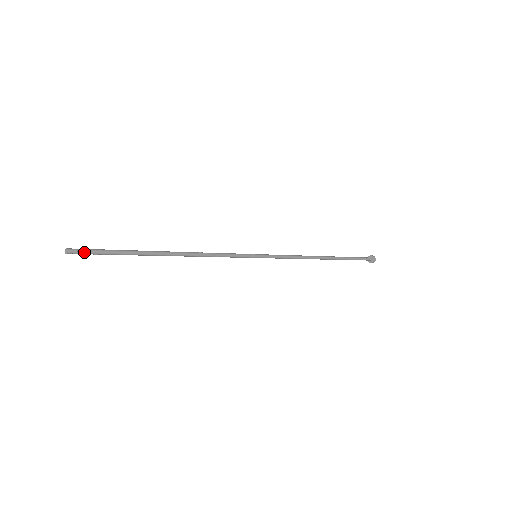
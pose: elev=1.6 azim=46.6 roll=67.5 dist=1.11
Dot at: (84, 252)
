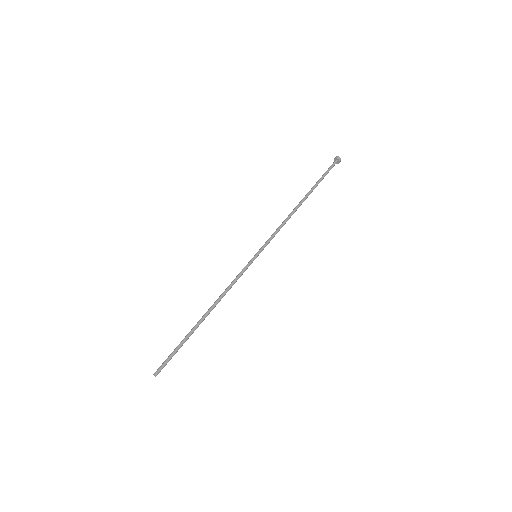
Dot at: (163, 367)
